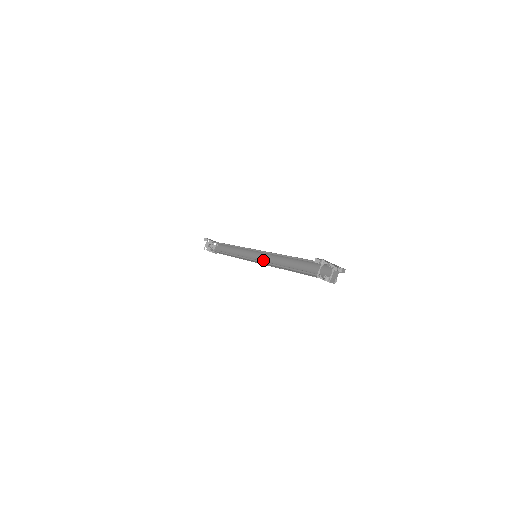
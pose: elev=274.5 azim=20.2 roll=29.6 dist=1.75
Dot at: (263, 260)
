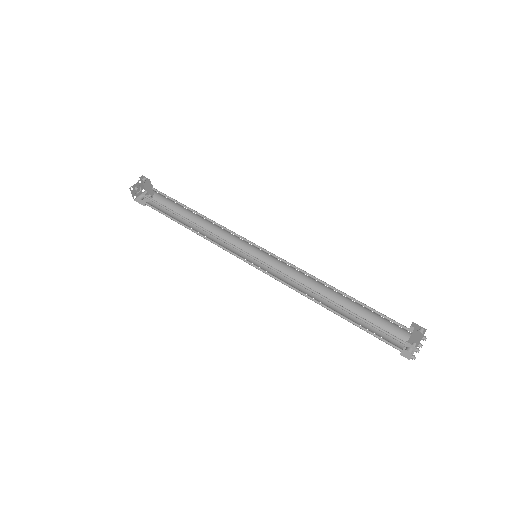
Dot at: (263, 266)
